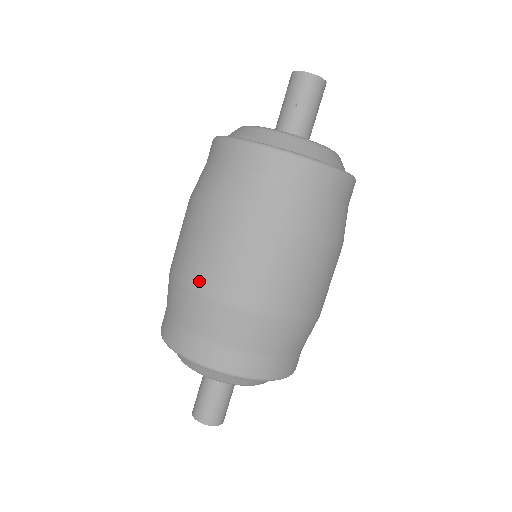
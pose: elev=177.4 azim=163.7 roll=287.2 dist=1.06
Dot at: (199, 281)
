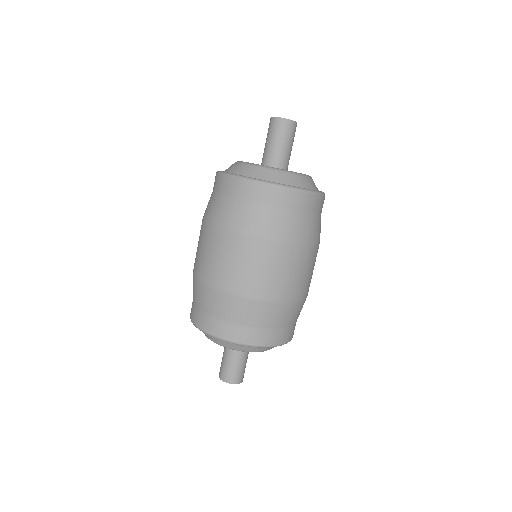
Dot at: (194, 266)
